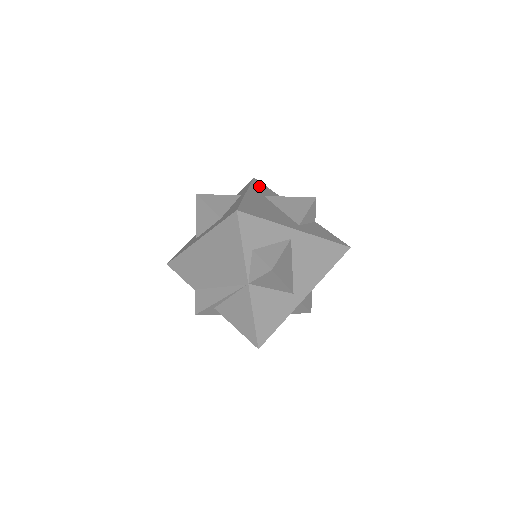
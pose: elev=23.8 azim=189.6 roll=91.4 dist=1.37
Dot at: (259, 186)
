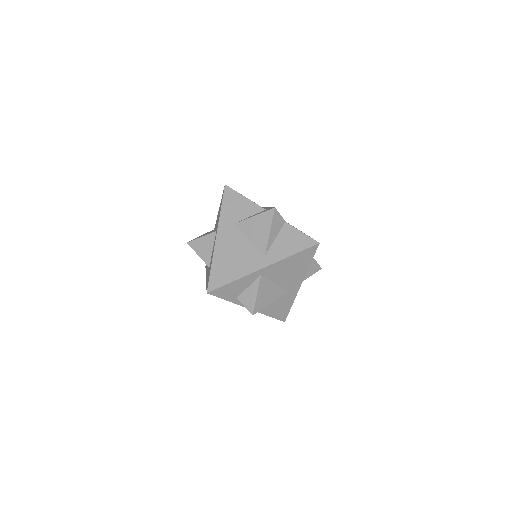
Dot at: (229, 203)
